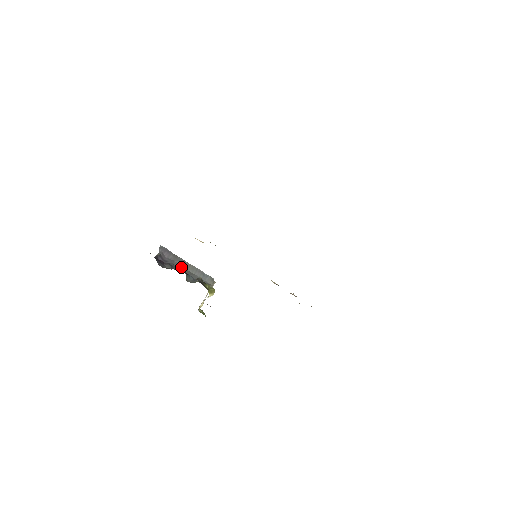
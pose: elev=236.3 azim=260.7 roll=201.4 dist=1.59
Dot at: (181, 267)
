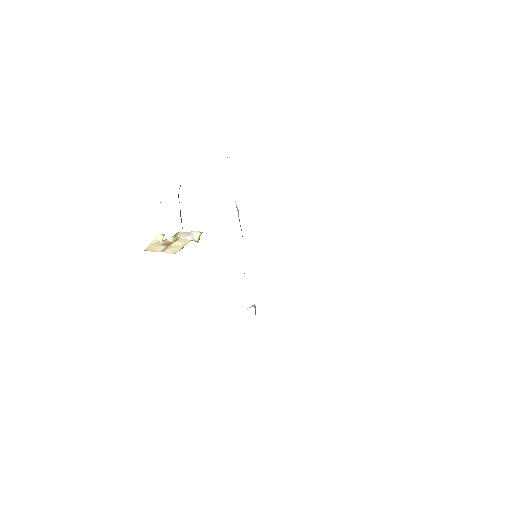
Dot at: occluded
